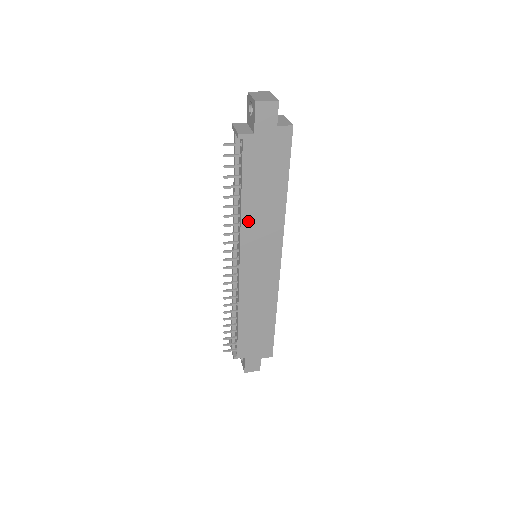
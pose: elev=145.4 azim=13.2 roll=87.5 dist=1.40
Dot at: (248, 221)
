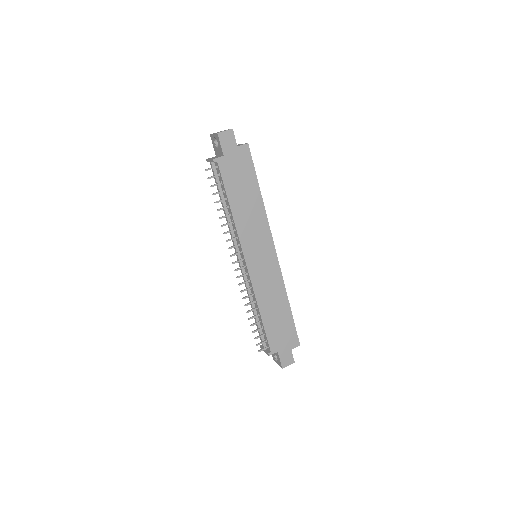
Dot at: (240, 224)
